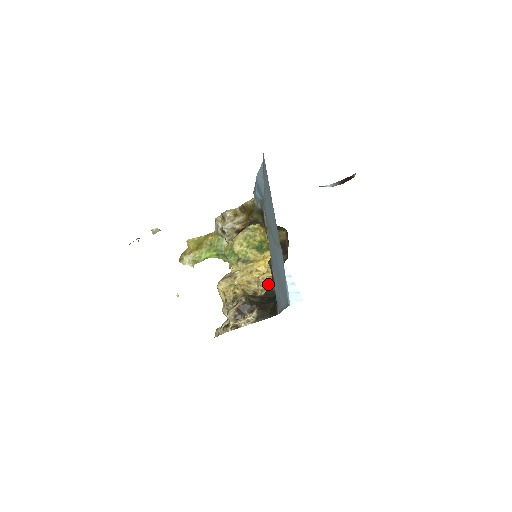
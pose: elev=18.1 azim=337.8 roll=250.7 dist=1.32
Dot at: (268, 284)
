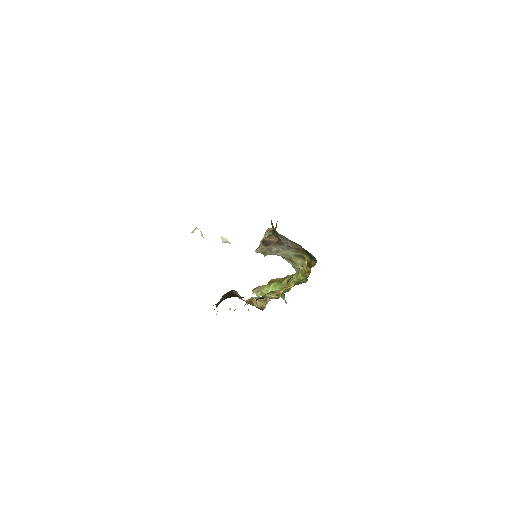
Dot at: (265, 294)
